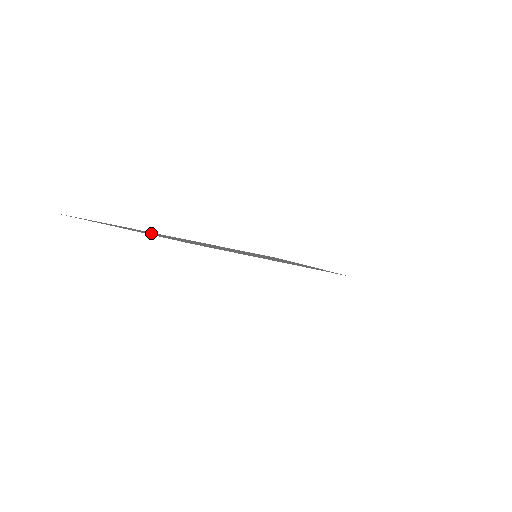
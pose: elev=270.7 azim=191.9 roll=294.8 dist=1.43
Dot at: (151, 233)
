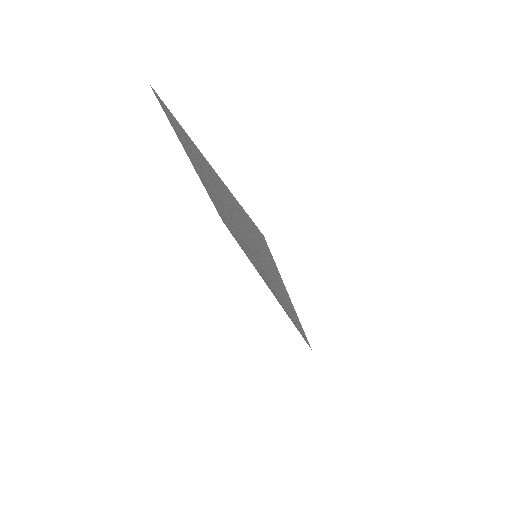
Dot at: occluded
